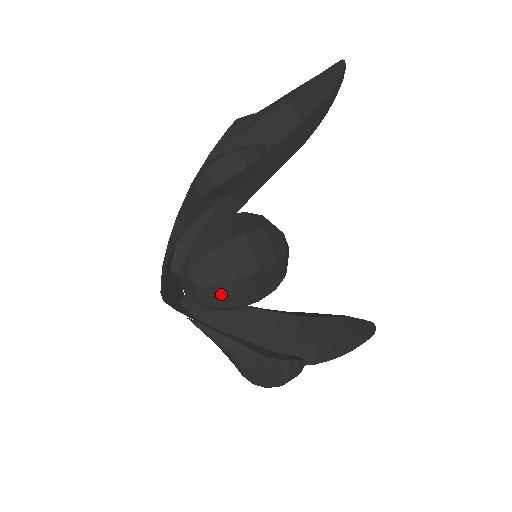
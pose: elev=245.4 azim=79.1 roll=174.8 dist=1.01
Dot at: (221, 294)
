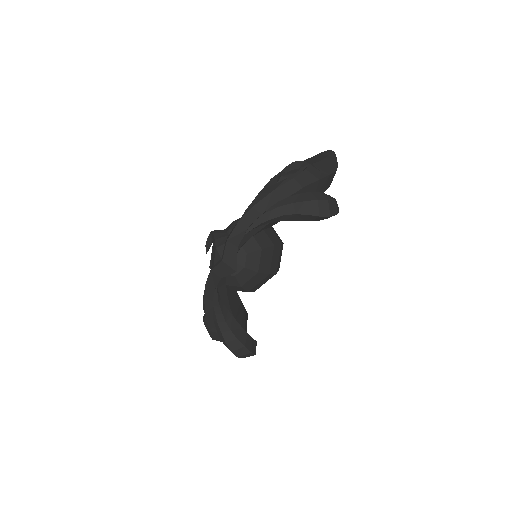
Dot at: (253, 280)
